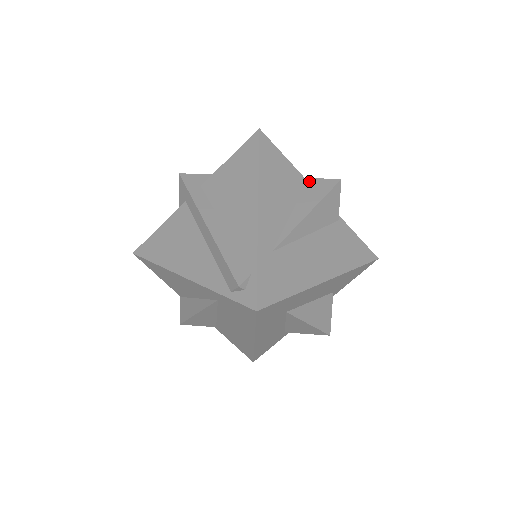
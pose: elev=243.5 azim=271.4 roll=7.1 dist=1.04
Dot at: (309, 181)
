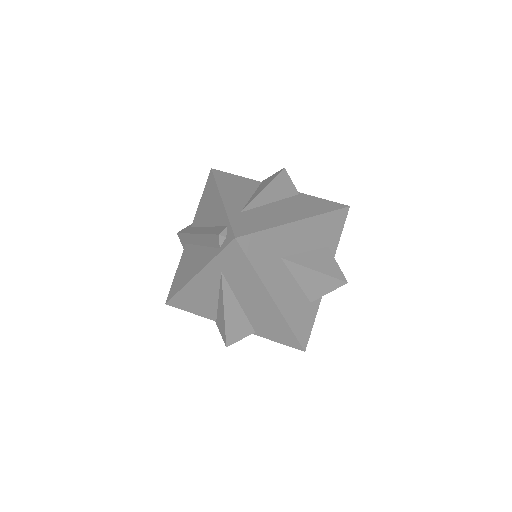
Dot at: (263, 181)
